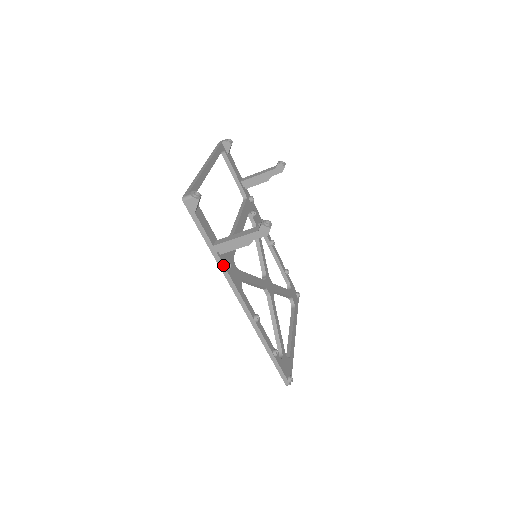
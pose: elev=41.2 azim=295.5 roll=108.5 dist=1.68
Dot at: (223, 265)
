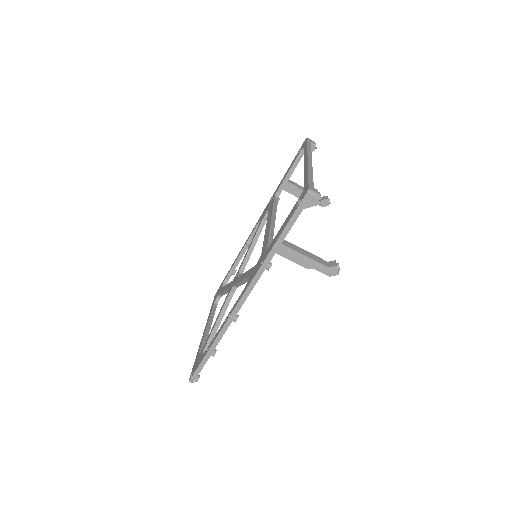
Dot at: (268, 263)
